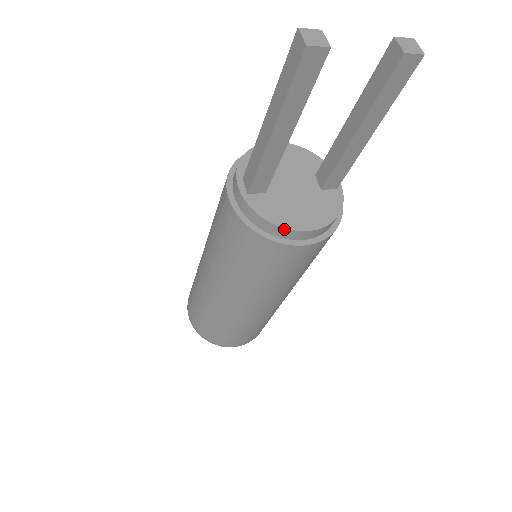
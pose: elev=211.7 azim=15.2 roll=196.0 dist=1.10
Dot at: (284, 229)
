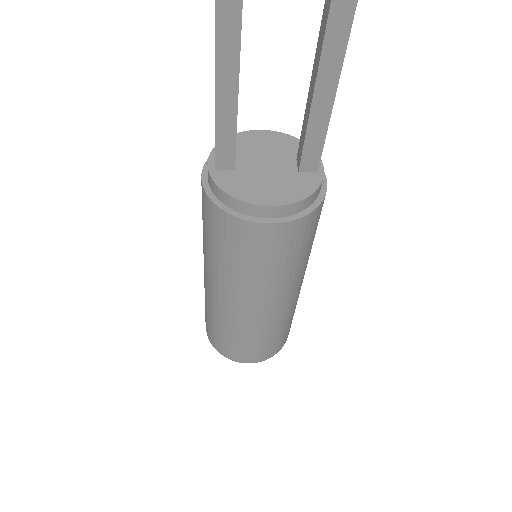
Dot at: (243, 203)
